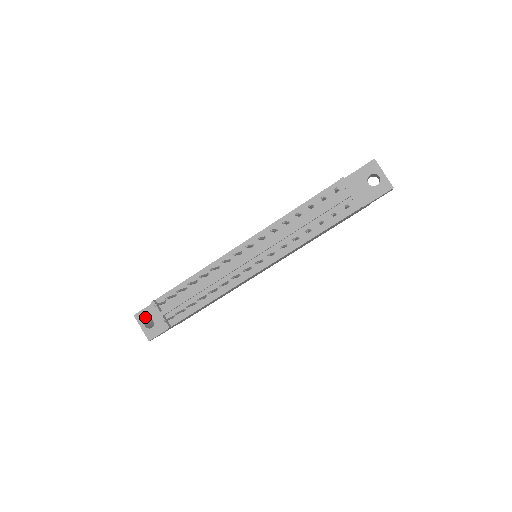
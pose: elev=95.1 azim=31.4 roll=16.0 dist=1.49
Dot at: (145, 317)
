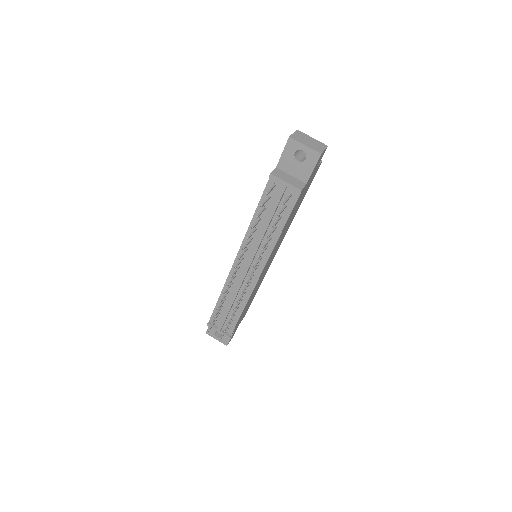
Dot at: (213, 332)
